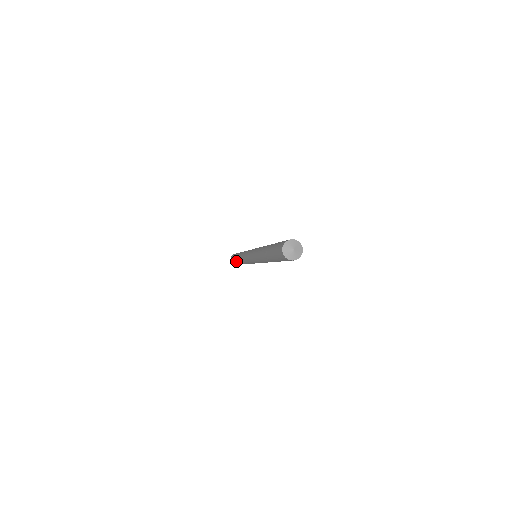
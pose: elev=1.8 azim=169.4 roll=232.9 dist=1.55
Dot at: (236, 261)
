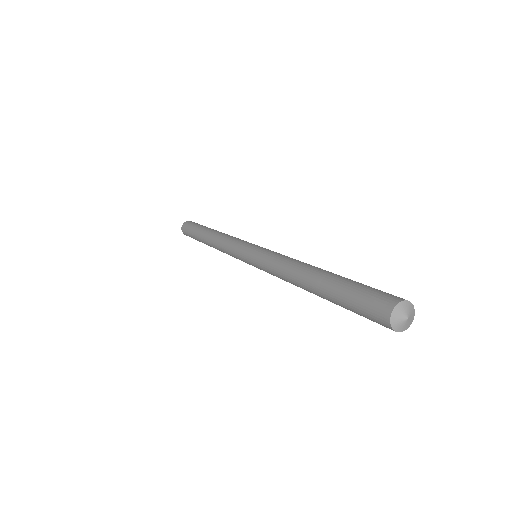
Dot at: (200, 240)
